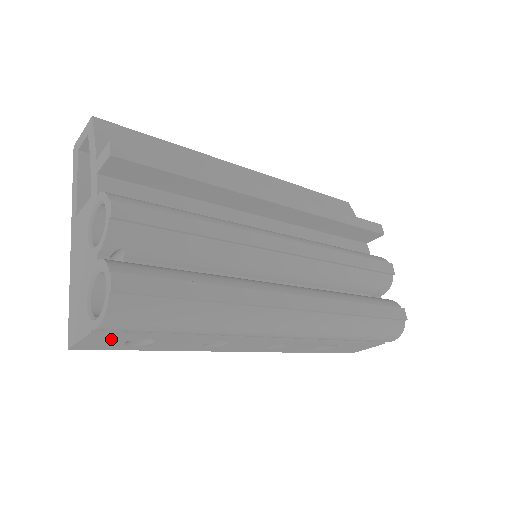
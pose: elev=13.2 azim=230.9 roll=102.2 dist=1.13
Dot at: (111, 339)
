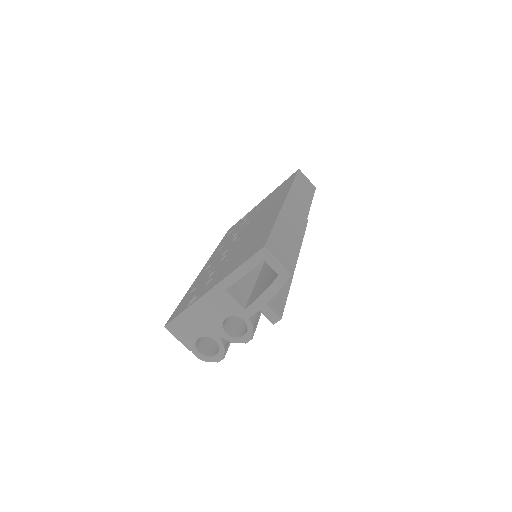
Dot at: occluded
